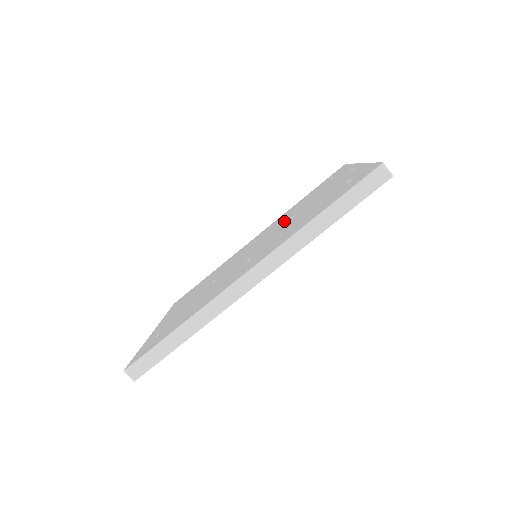
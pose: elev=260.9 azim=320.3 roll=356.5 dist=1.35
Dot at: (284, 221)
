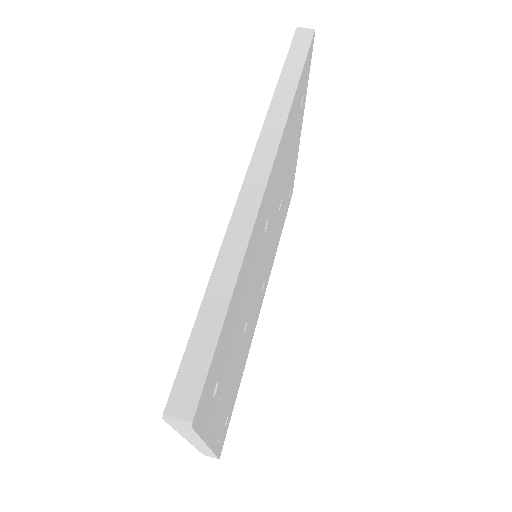
Dot at: occluded
